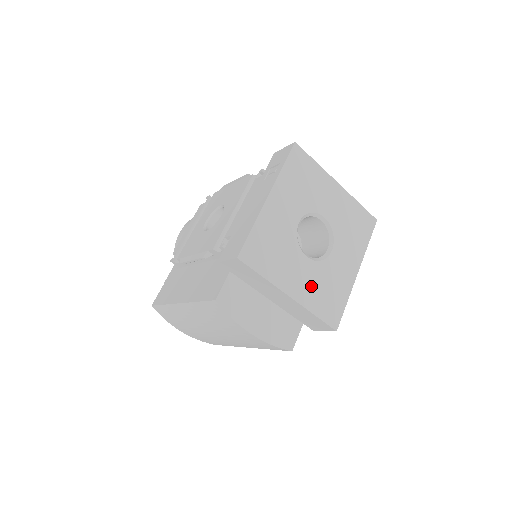
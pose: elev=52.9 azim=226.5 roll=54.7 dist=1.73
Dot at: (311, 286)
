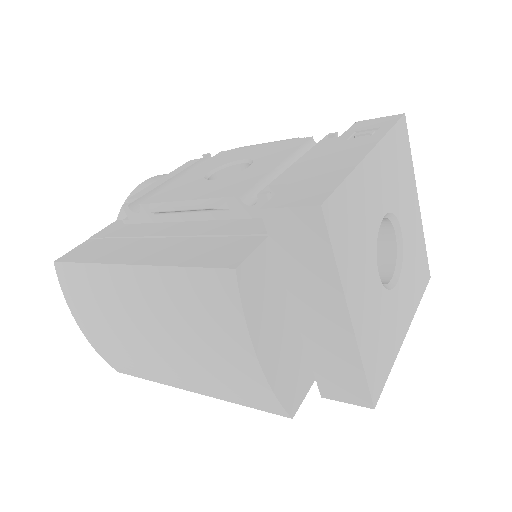
Dot at: (371, 319)
